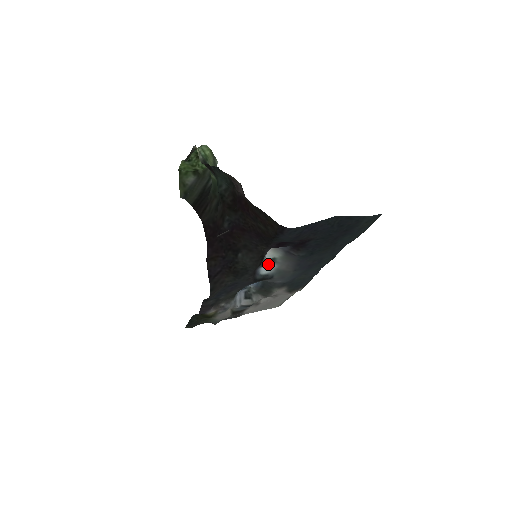
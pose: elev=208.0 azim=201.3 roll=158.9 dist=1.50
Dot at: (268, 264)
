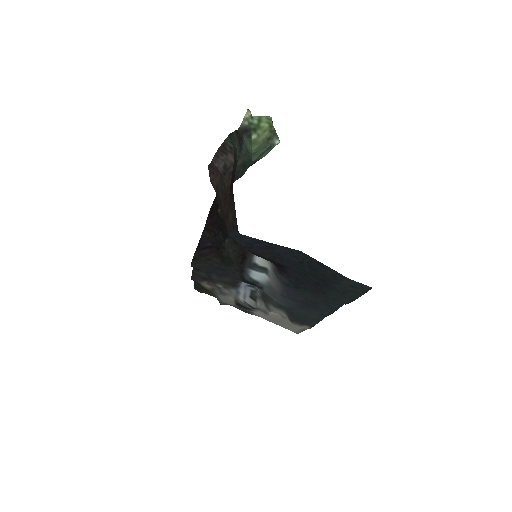
Dot at: (261, 271)
